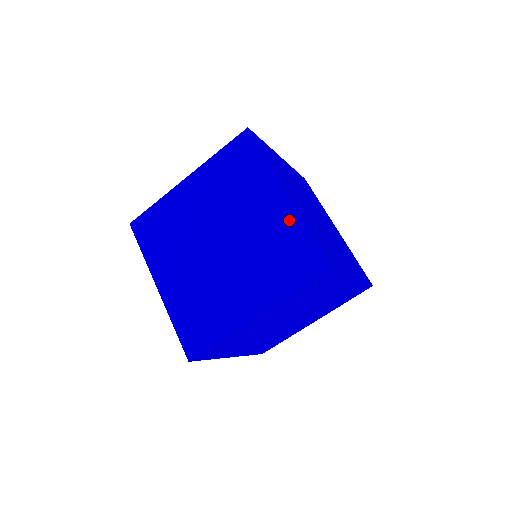
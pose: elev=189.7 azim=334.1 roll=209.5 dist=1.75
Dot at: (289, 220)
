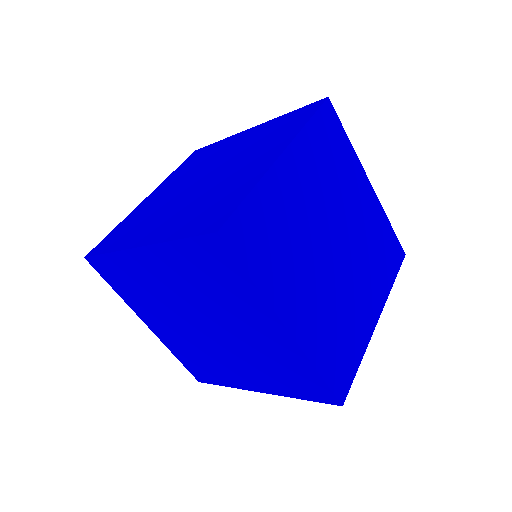
Dot at: (291, 353)
